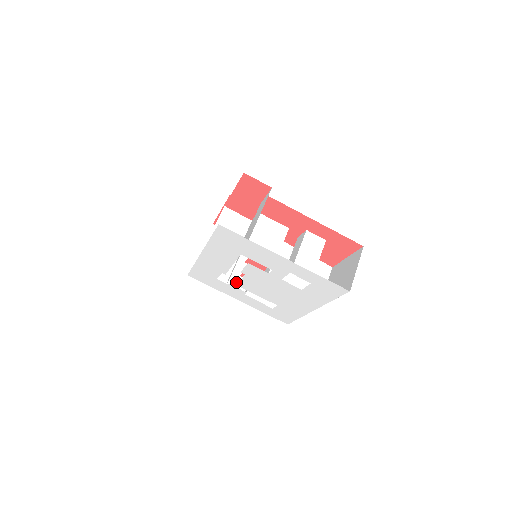
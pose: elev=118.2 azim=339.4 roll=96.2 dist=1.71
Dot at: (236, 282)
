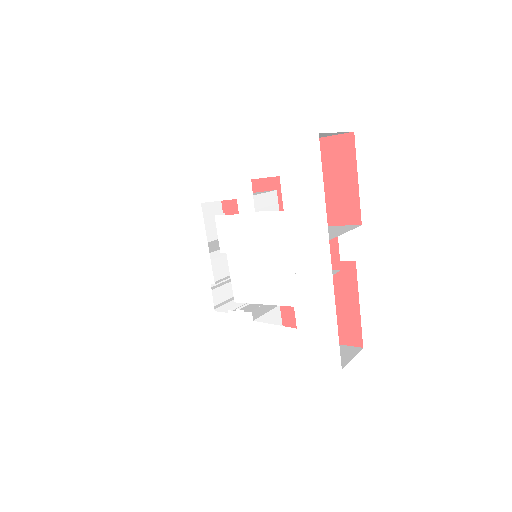
Dot at: occluded
